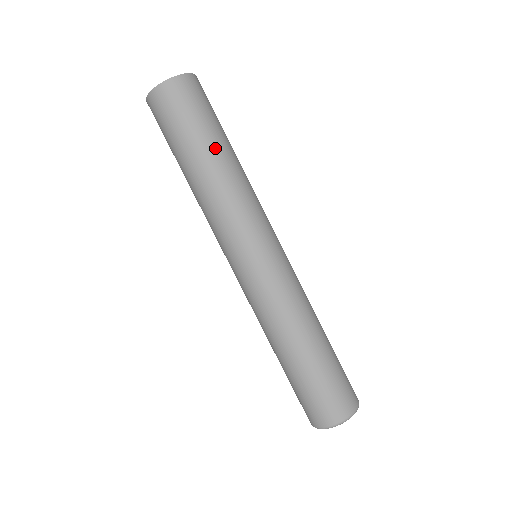
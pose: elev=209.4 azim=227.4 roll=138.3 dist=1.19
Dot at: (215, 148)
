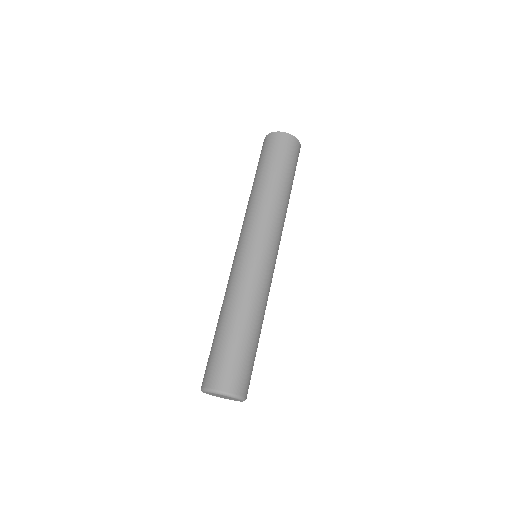
Dot at: (275, 176)
